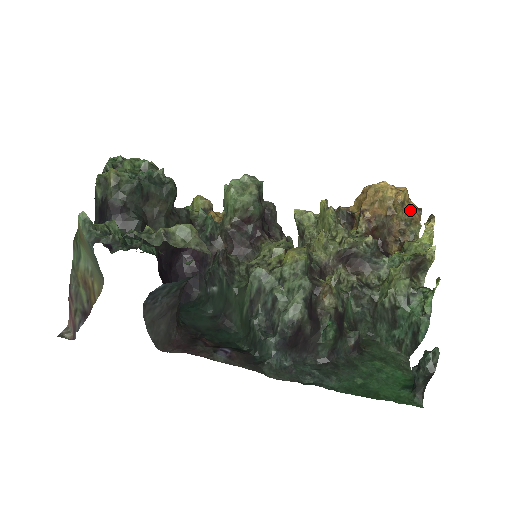
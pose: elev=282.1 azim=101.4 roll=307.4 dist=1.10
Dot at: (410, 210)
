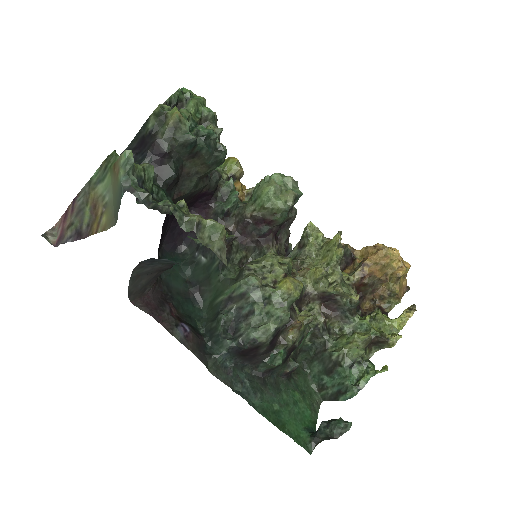
Dot at: (401, 286)
